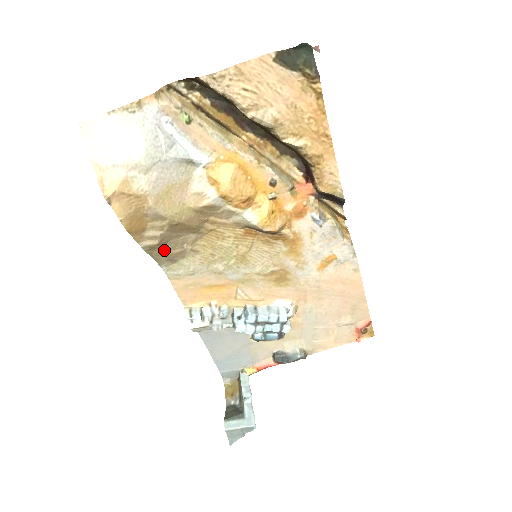
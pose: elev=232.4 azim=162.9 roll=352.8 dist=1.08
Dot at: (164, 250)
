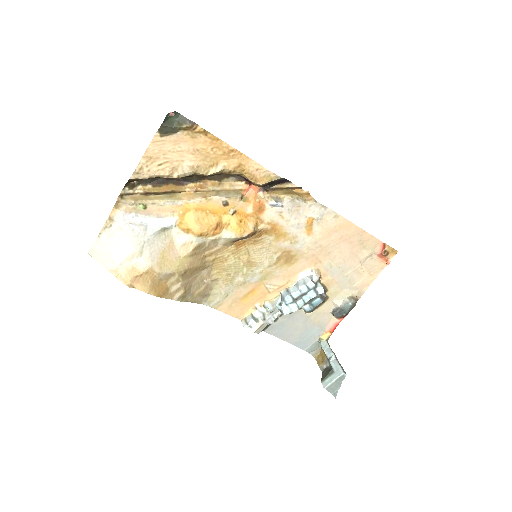
Dot at: (193, 293)
